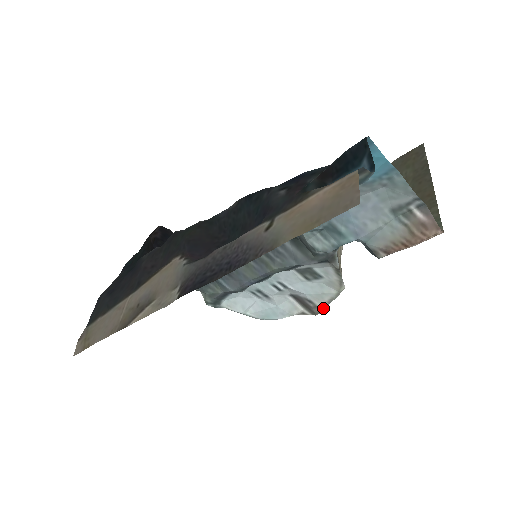
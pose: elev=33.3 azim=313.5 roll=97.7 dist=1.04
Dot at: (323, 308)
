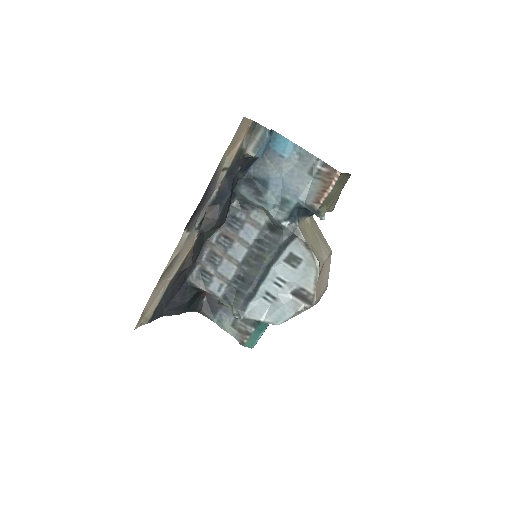
Dot at: (314, 293)
